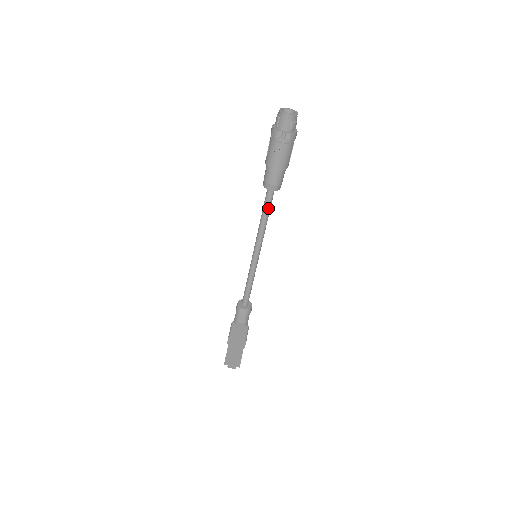
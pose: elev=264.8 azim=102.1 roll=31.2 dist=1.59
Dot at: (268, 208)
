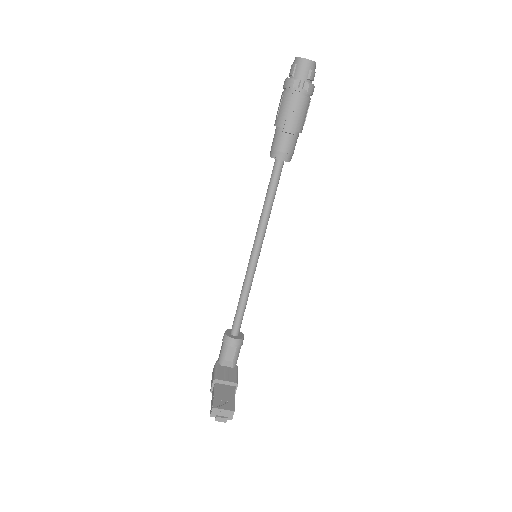
Dot at: (275, 188)
